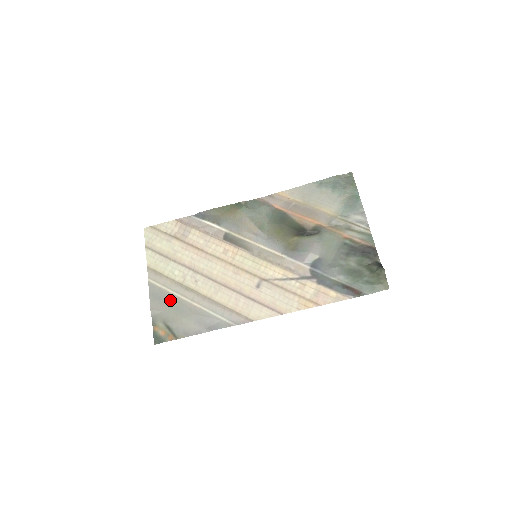
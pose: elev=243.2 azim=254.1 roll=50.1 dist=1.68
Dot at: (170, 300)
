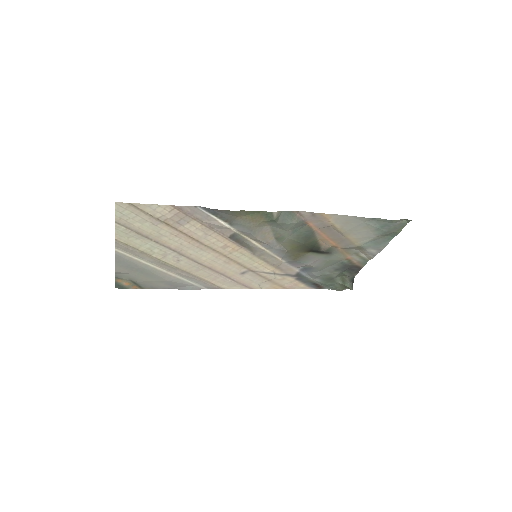
Dot at: (142, 269)
